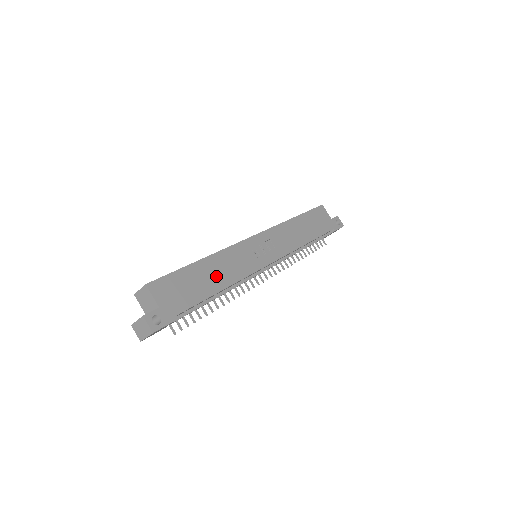
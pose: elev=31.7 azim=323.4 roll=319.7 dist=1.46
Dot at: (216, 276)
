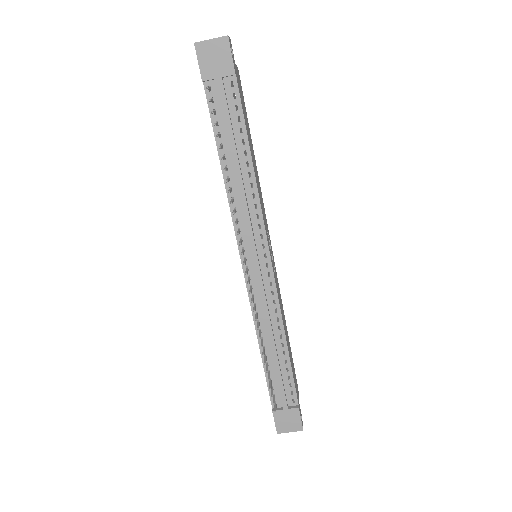
Dot at: (254, 163)
